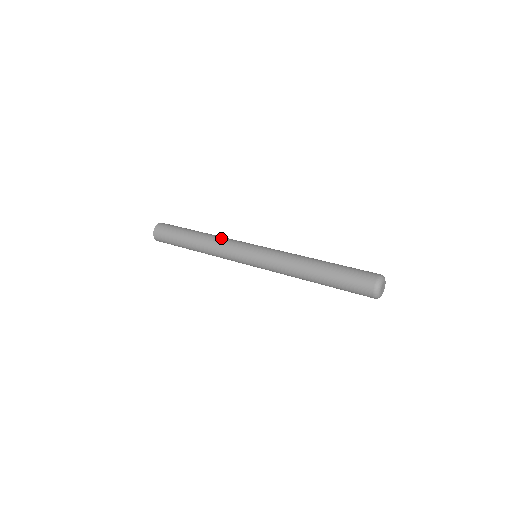
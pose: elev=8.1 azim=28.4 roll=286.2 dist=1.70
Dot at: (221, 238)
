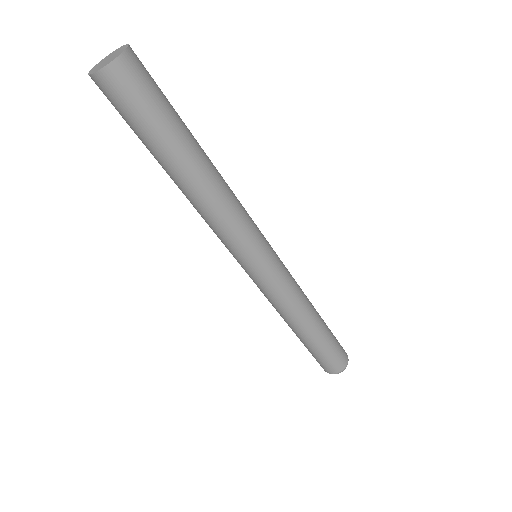
Dot at: (234, 205)
